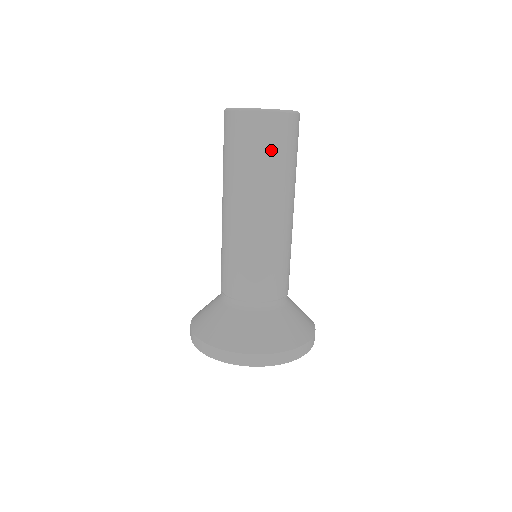
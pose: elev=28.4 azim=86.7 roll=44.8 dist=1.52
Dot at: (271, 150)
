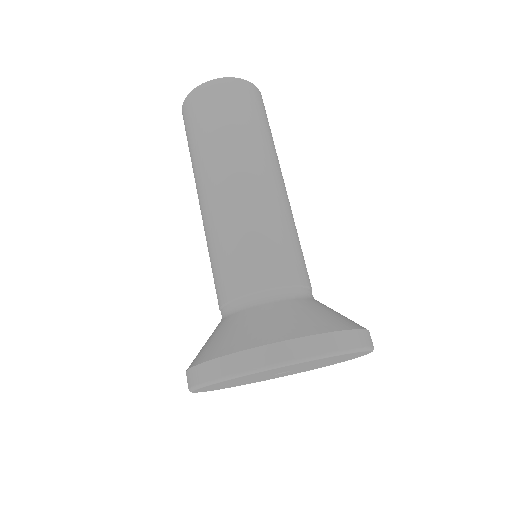
Dot at: (231, 112)
